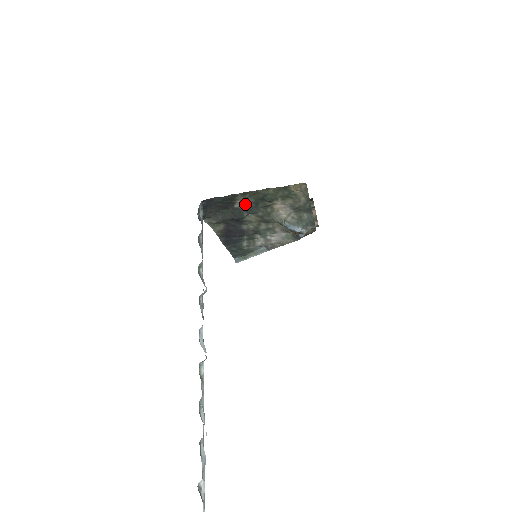
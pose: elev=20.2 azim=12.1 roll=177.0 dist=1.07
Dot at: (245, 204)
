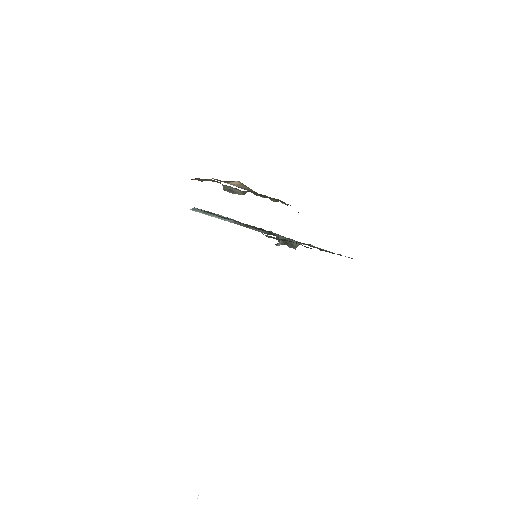
Dot at: (306, 244)
